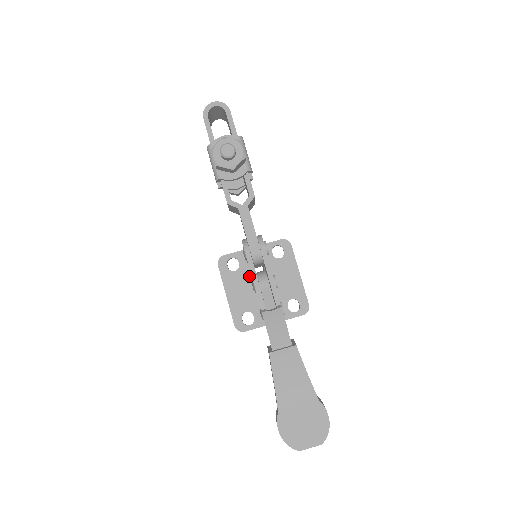
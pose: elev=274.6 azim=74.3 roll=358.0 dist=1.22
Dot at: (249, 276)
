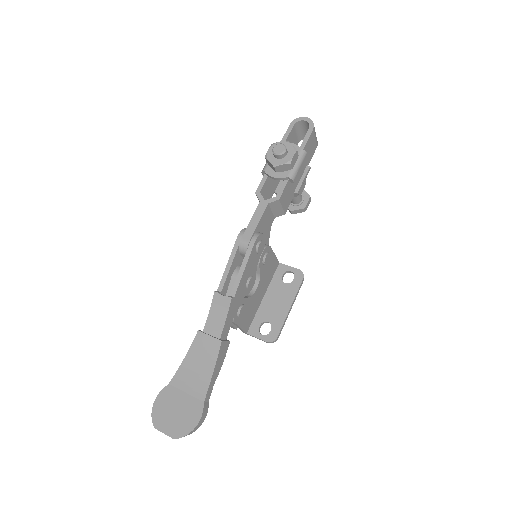
Dot at: occluded
